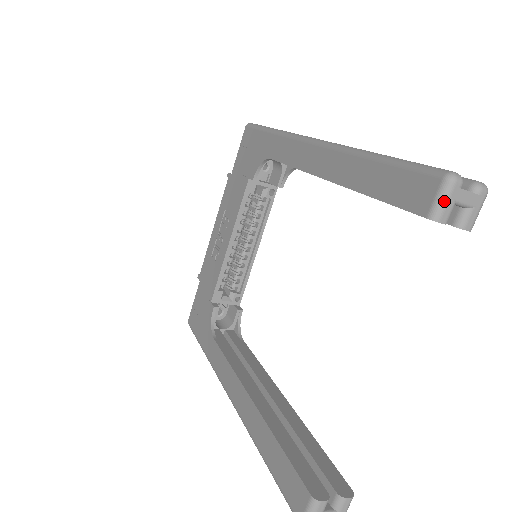
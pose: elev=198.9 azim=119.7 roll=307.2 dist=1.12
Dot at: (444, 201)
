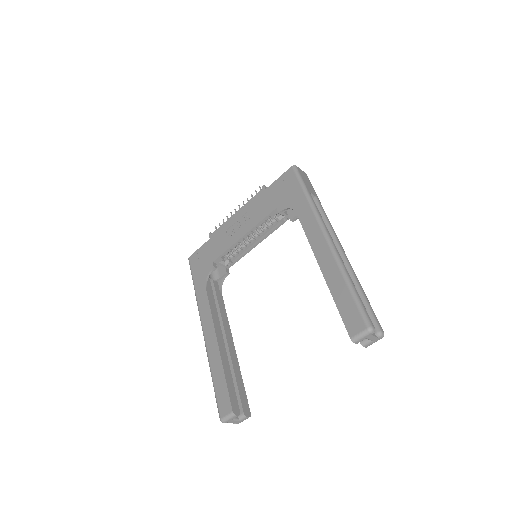
Dot at: (361, 337)
